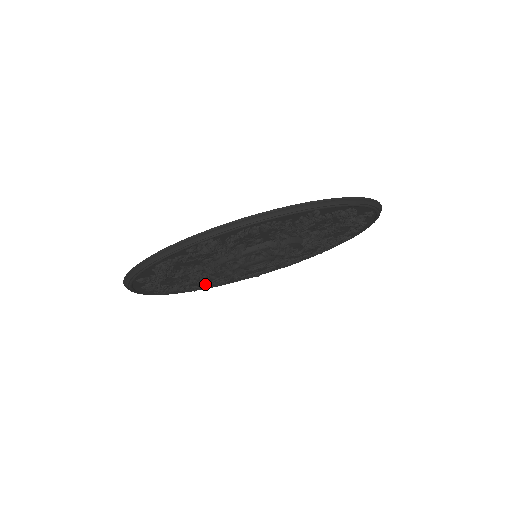
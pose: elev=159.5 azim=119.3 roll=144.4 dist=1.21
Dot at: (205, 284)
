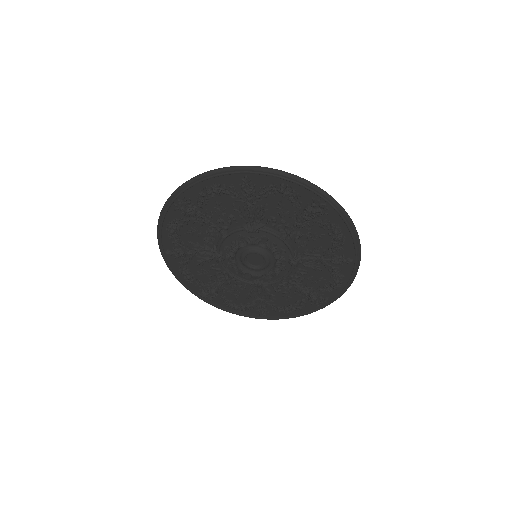
Dot at: (244, 304)
